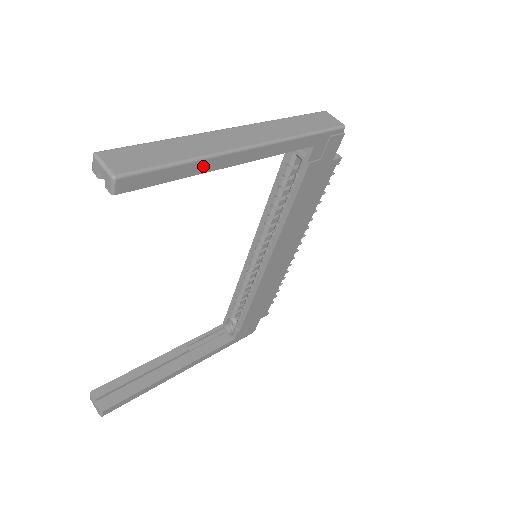
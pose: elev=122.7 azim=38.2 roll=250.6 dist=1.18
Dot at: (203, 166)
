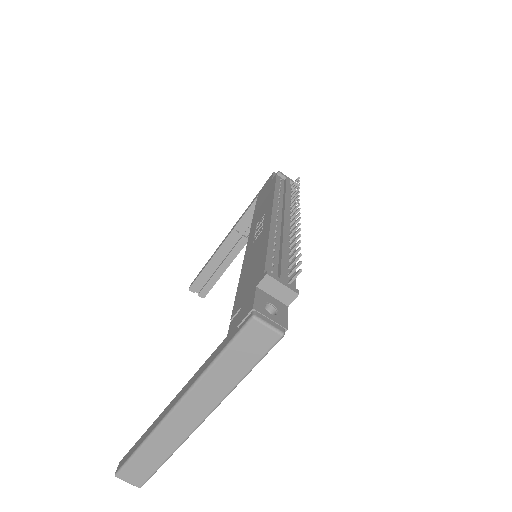
Dot at: occluded
